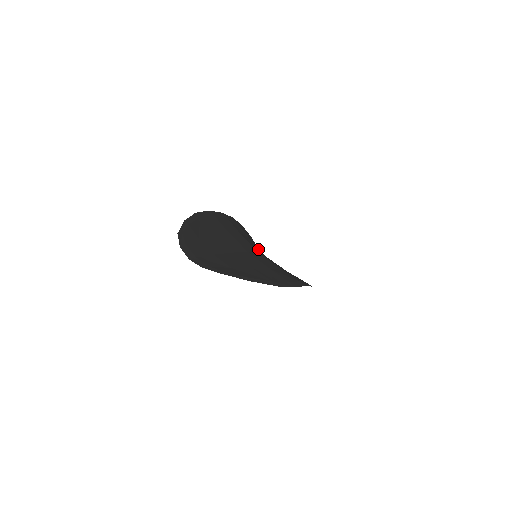
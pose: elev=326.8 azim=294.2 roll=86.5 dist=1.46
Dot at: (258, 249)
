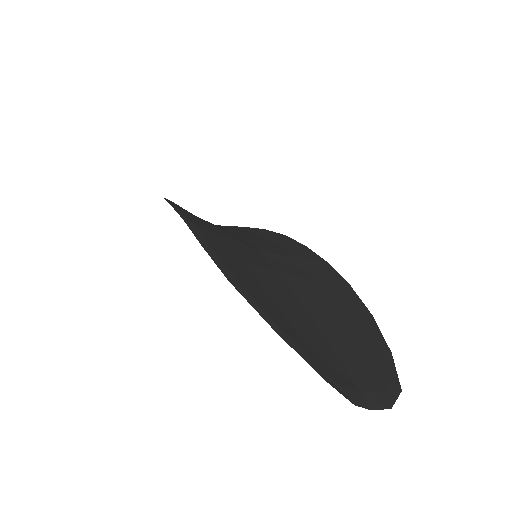
Dot at: (234, 236)
